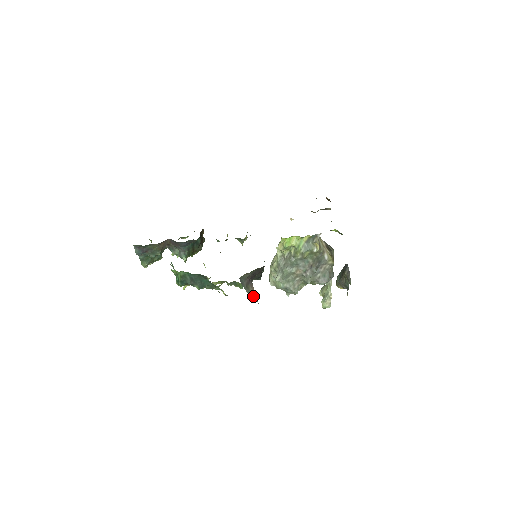
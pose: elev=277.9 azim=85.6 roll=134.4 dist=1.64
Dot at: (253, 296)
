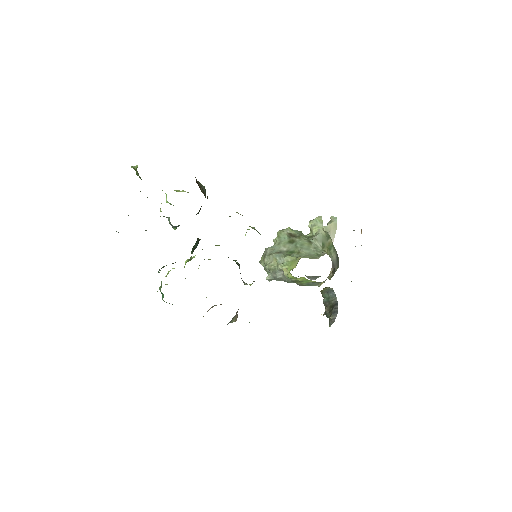
Dot at: (234, 321)
